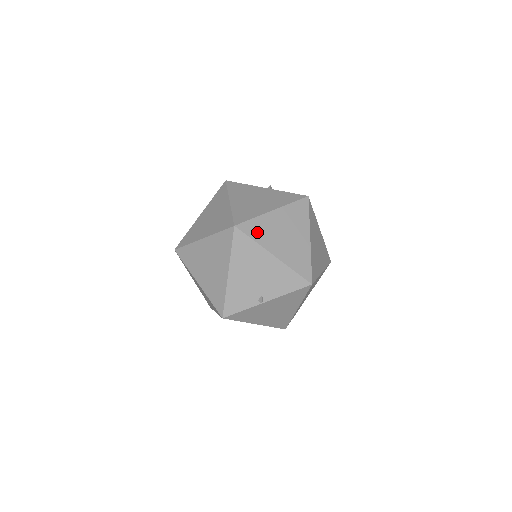
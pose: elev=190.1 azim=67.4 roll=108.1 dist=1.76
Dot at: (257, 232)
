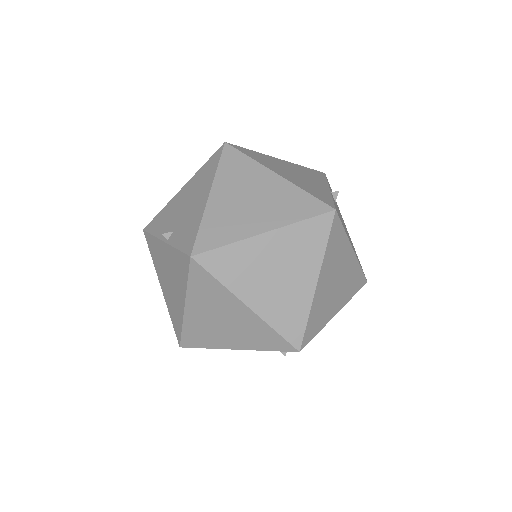
Dot at: (199, 339)
